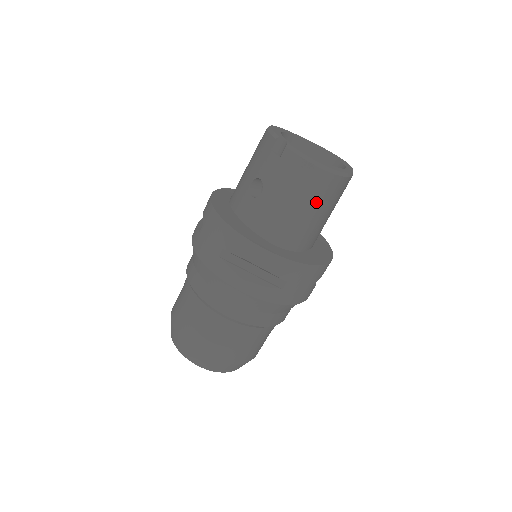
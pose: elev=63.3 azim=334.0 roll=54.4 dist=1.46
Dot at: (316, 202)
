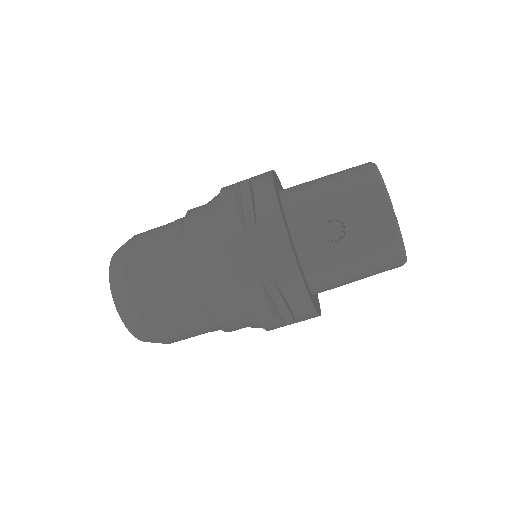
Dot at: occluded
